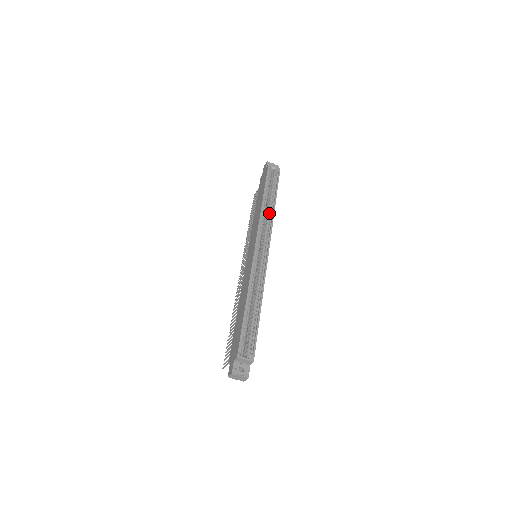
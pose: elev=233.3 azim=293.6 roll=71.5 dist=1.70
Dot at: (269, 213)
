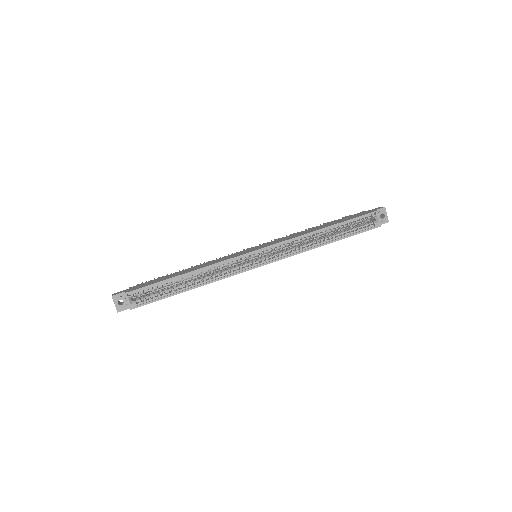
Dot at: (311, 243)
